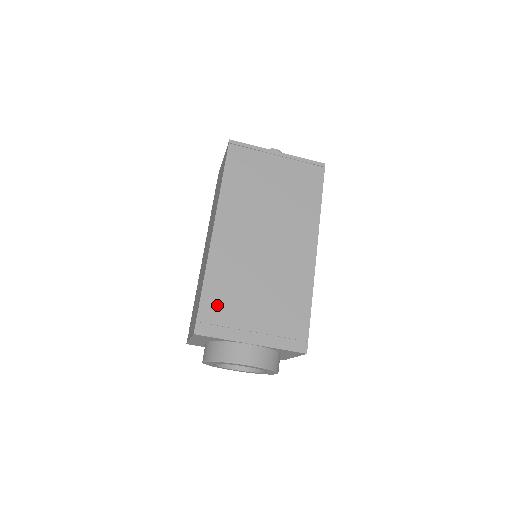
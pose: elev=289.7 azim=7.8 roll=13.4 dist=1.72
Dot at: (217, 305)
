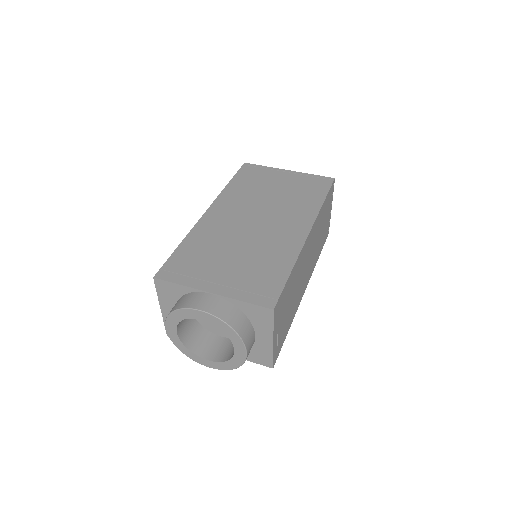
Dot at: (187, 260)
